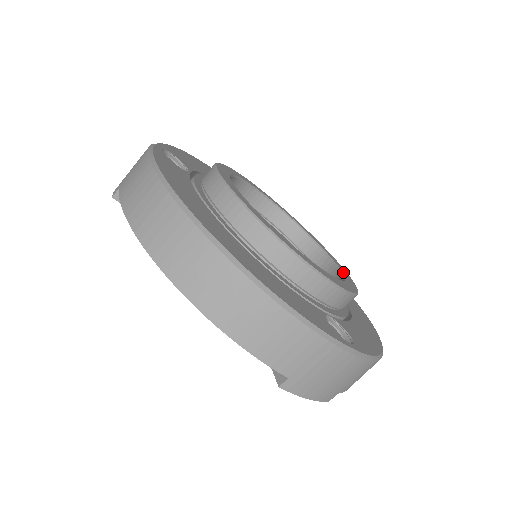
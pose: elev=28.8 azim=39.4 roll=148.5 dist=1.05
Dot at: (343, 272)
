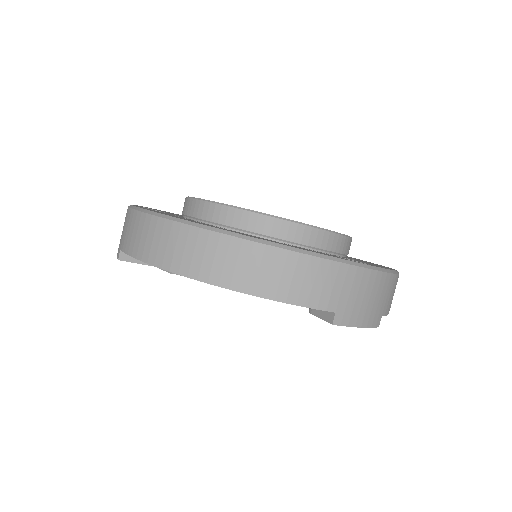
Dot at: occluded
